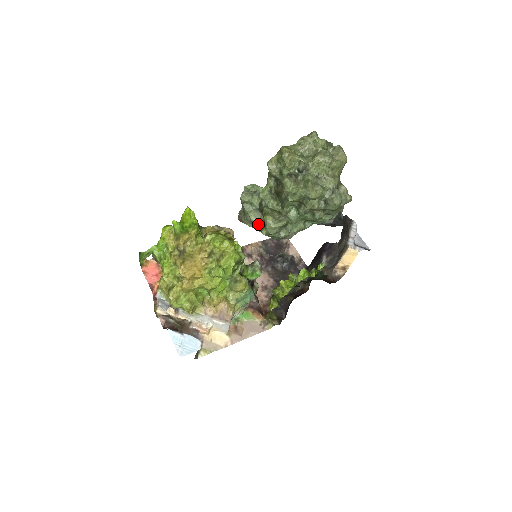
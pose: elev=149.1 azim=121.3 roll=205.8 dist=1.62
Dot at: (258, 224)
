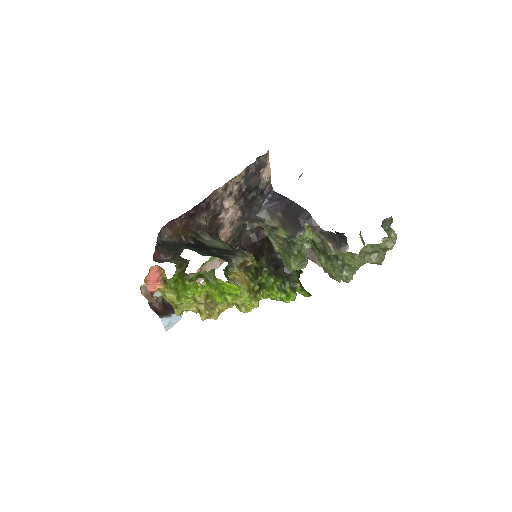
Dot at: (276, 242)
